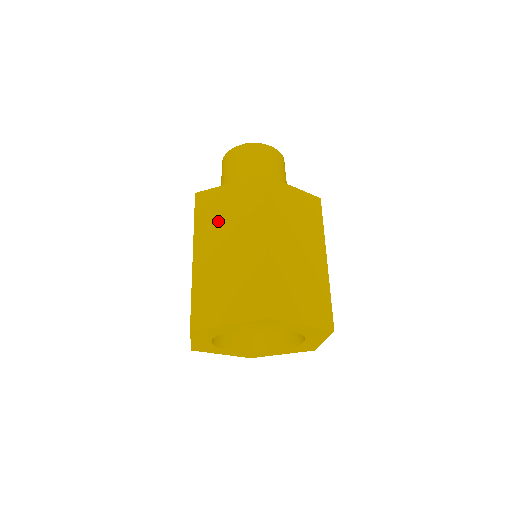
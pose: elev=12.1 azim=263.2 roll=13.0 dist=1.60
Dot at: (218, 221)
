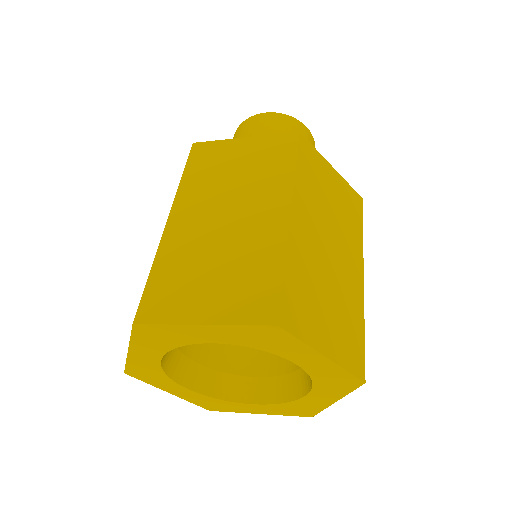
Dot at: (219, 179)
